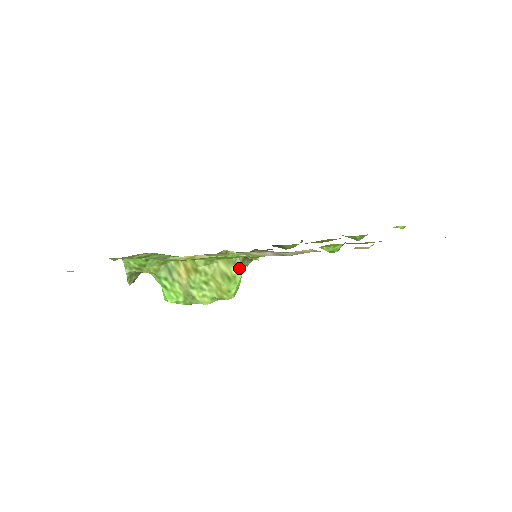
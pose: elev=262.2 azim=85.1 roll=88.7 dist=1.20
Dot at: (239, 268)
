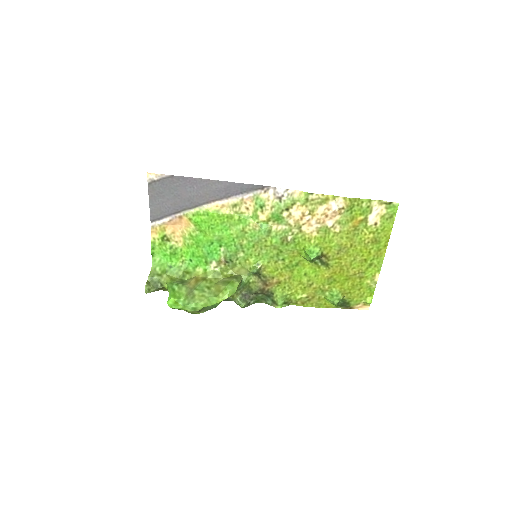
Dot at: (238, 280)
